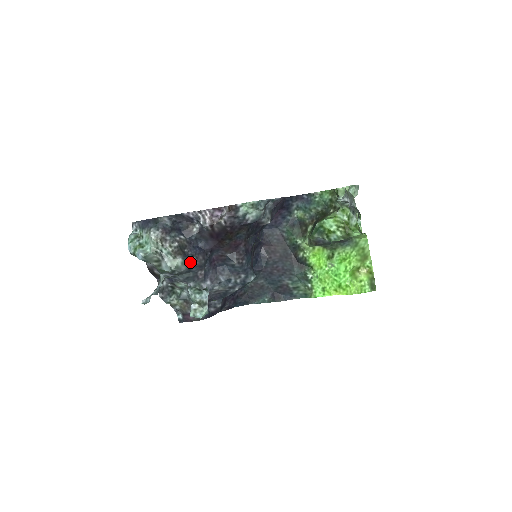
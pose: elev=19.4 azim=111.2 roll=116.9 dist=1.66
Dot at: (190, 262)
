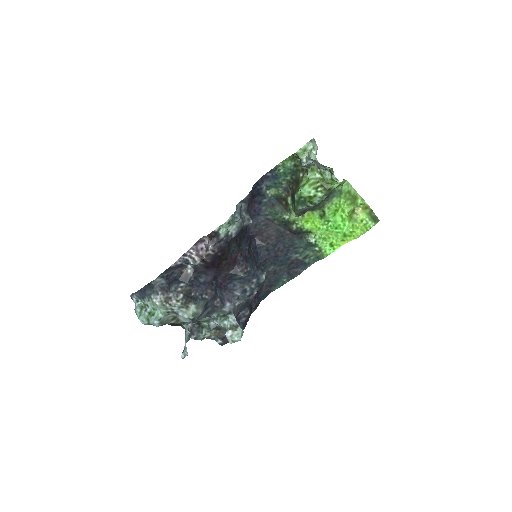
Dot at: (203, 302)
